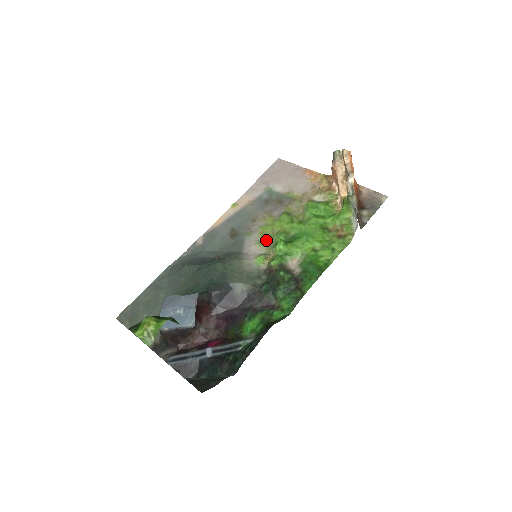
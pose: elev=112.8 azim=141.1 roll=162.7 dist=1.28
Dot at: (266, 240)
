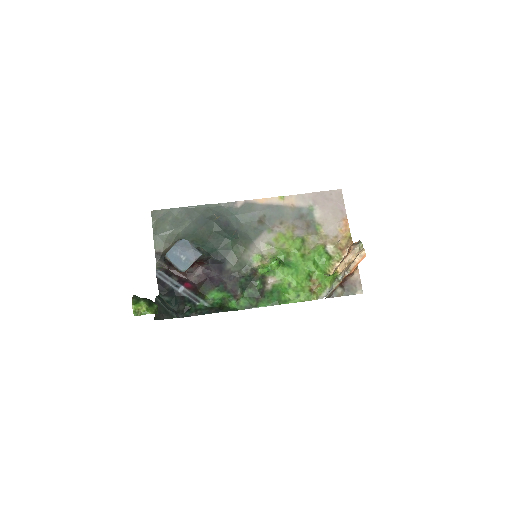
Dot at: (274, 247)
